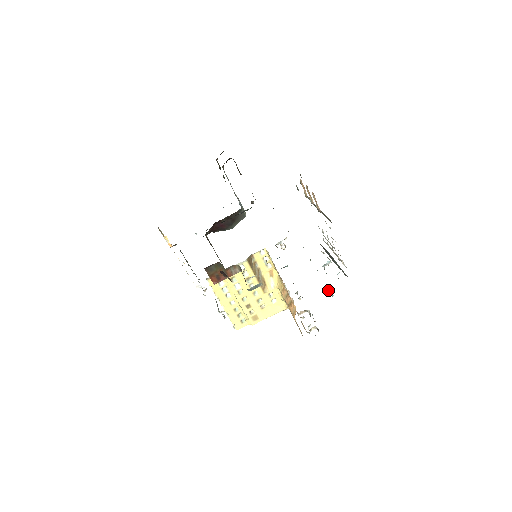
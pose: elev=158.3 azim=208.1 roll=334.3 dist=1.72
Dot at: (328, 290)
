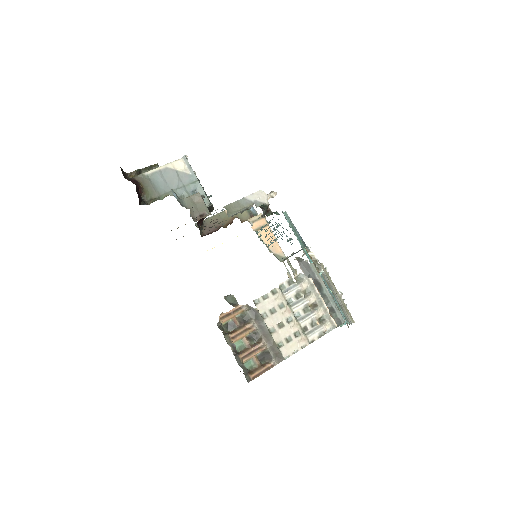
Dot at: occluded
